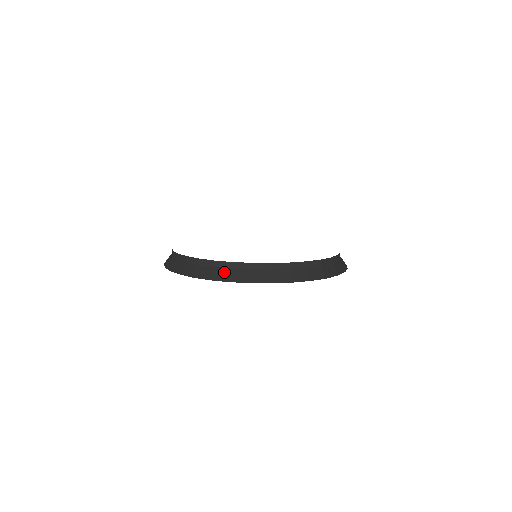
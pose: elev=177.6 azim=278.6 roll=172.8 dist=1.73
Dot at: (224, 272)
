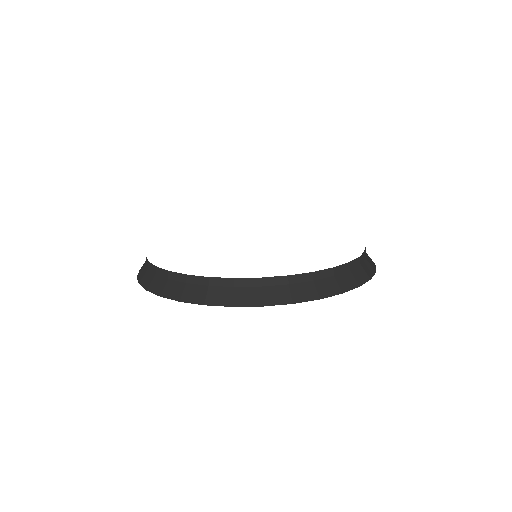
Dot at: (177, 287)
